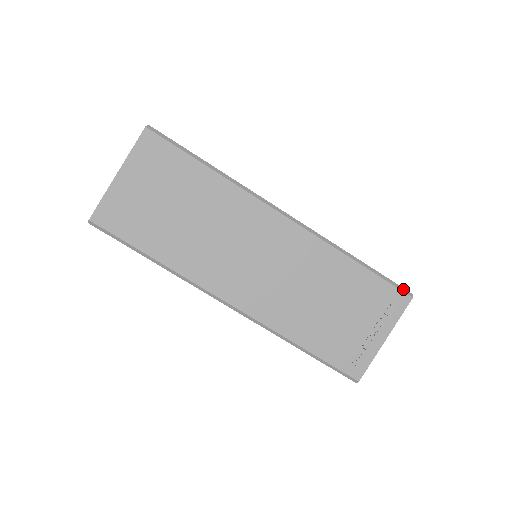
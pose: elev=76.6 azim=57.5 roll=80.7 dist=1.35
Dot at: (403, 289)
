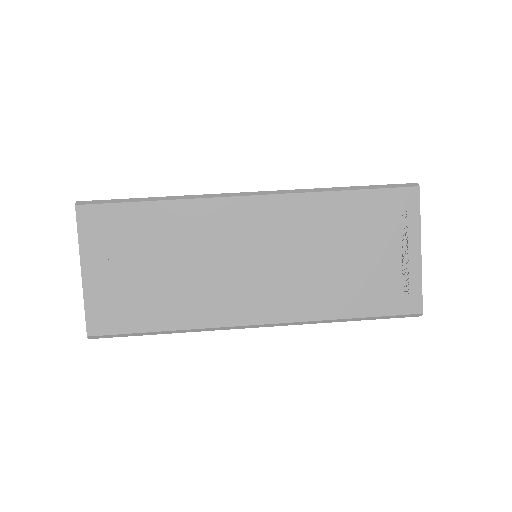
Dot at: occluded
